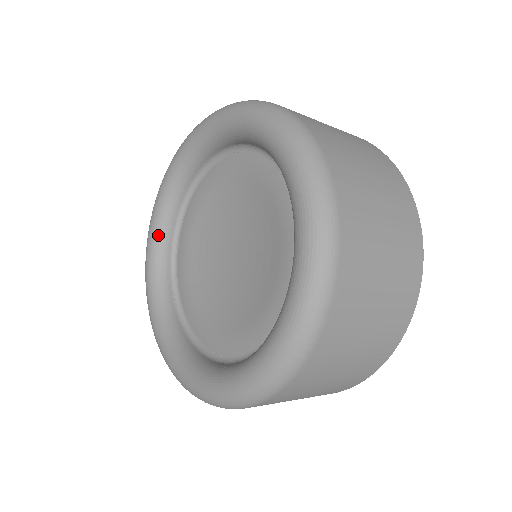
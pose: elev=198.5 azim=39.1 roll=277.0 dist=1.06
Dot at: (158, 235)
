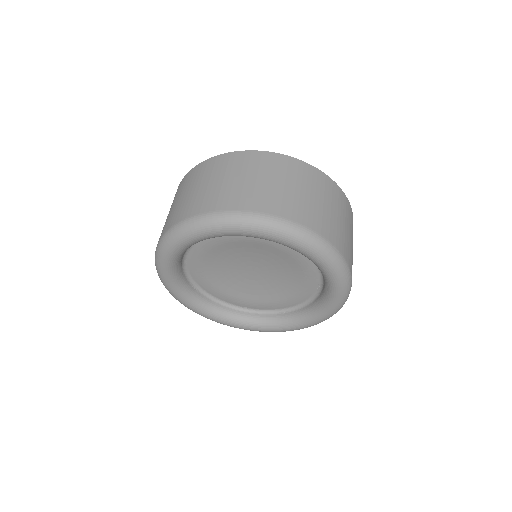
Dot at: (174, 268)
